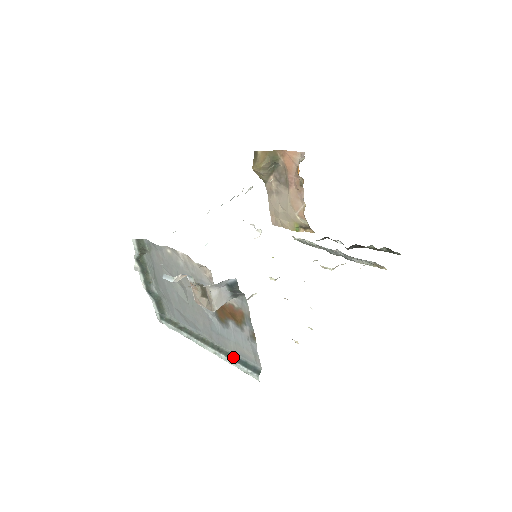
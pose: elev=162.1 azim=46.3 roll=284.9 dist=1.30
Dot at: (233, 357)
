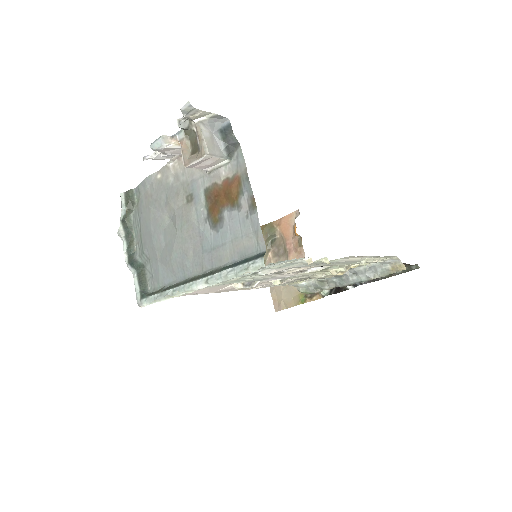
Dot at: (230, 266)
